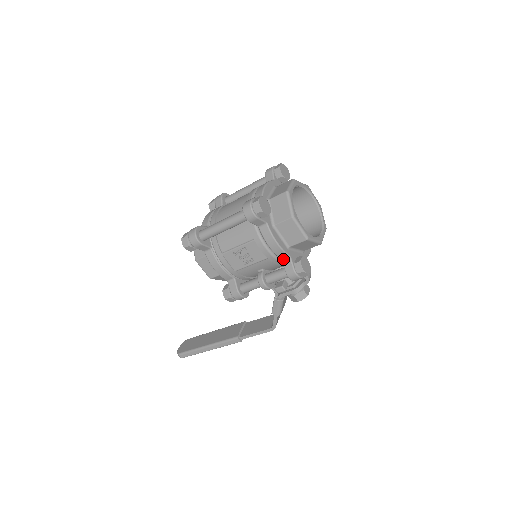
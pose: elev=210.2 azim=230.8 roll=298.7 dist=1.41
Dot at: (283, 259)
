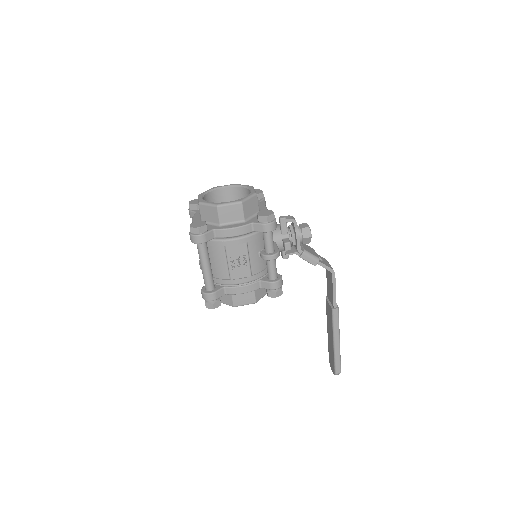
Dot at: (252, 230)
